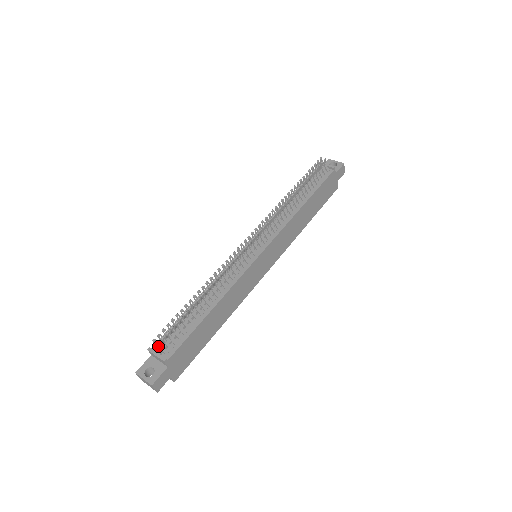
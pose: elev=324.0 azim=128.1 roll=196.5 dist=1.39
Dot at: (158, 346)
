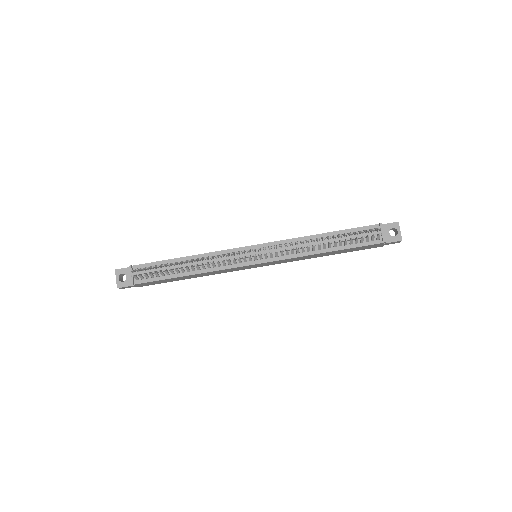
Dot at: (132, 275)
